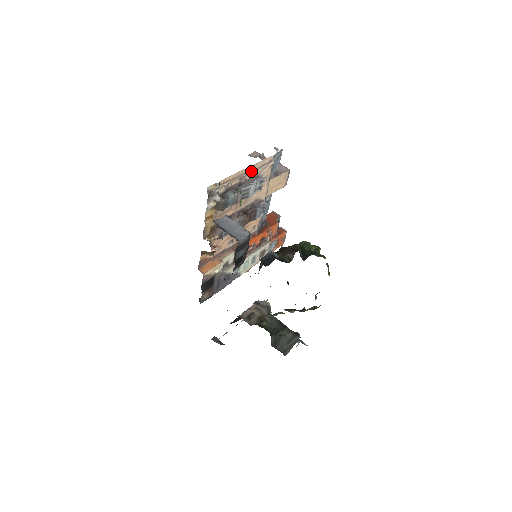
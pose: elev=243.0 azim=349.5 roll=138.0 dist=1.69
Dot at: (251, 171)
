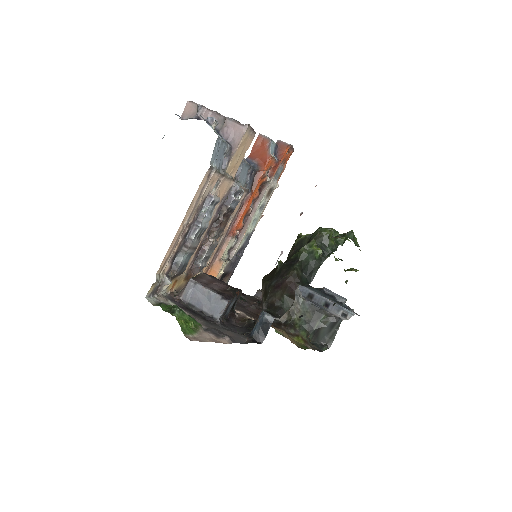
Dot at: (189, 215)
